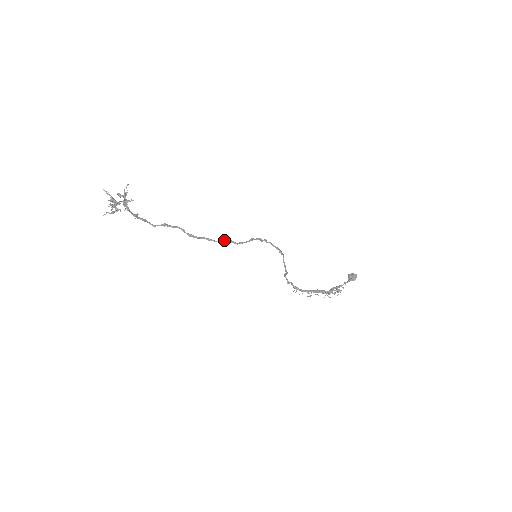
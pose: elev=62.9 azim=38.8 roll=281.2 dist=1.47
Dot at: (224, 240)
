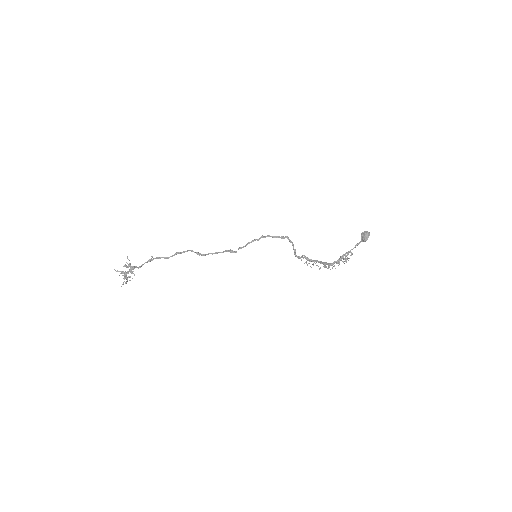
Dot at: (226, 250)
